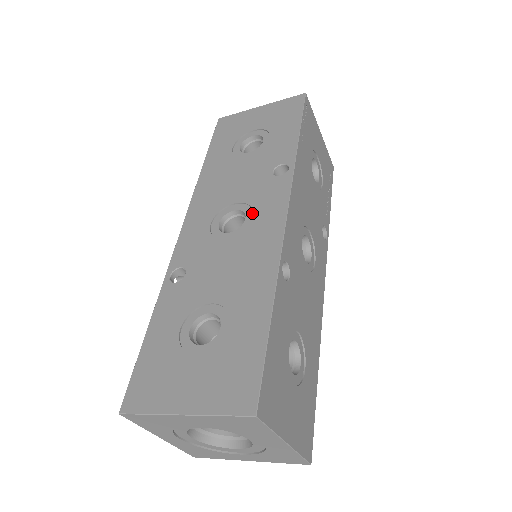
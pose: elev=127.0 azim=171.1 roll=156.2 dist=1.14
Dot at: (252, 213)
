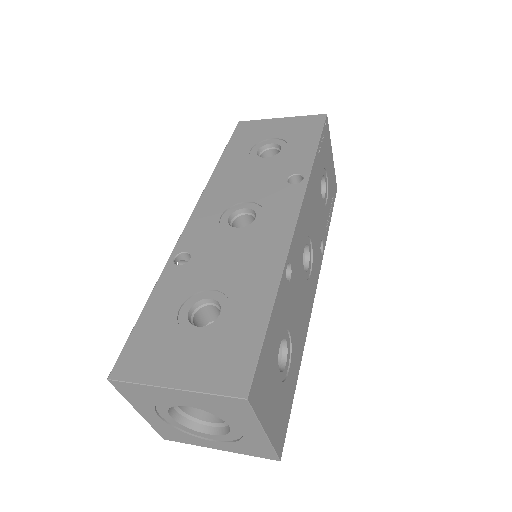
Dot at: (263, 213)
